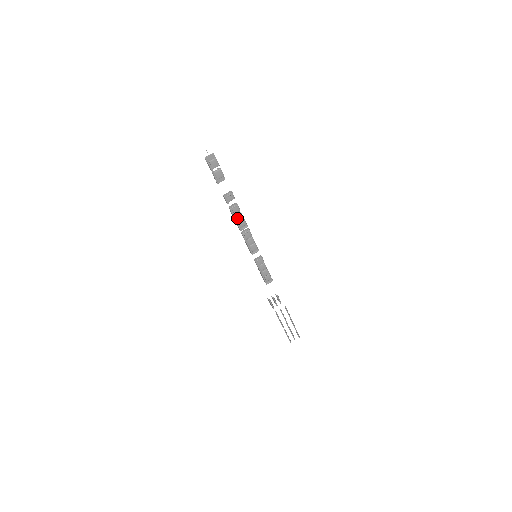
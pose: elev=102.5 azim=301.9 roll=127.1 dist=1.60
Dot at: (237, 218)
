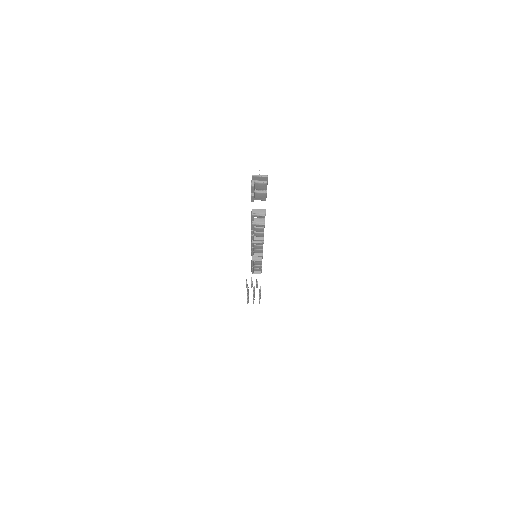
Dot at: (255, 229)
